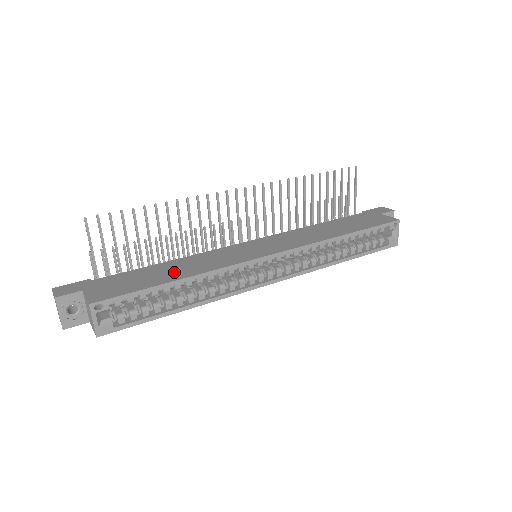
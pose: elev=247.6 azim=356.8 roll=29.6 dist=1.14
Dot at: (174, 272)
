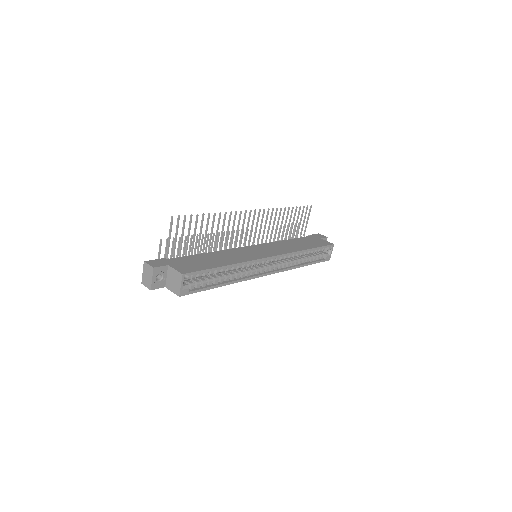
Dot at: (220, 260)
